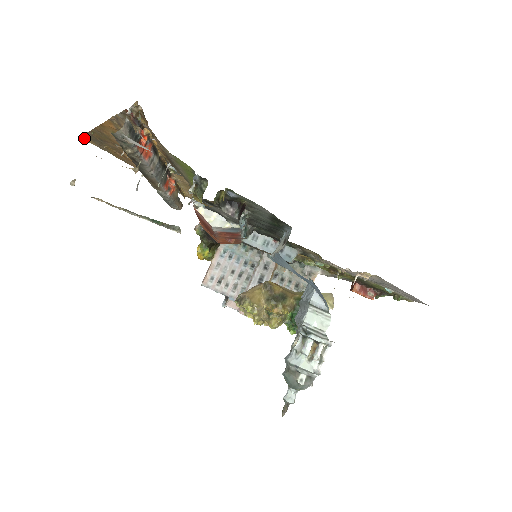
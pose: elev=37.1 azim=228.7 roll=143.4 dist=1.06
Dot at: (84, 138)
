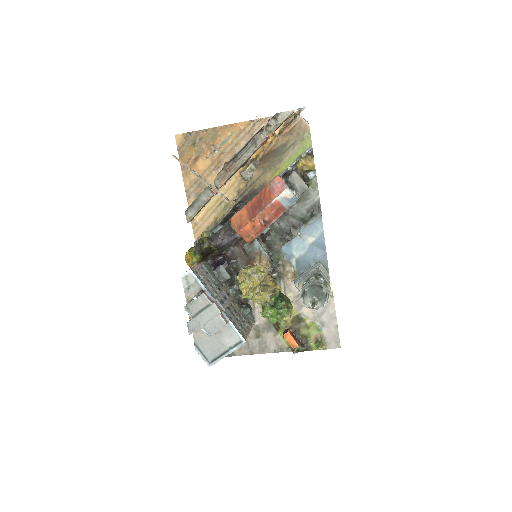
Dot at: (178, 137)
